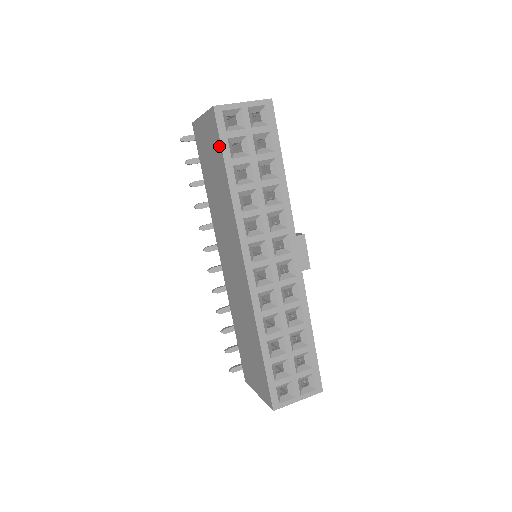
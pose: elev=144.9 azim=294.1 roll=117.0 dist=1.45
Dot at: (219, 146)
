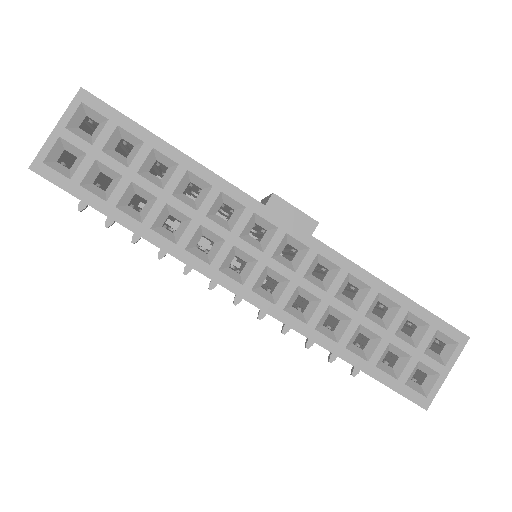
Dot at: (82, 201)
